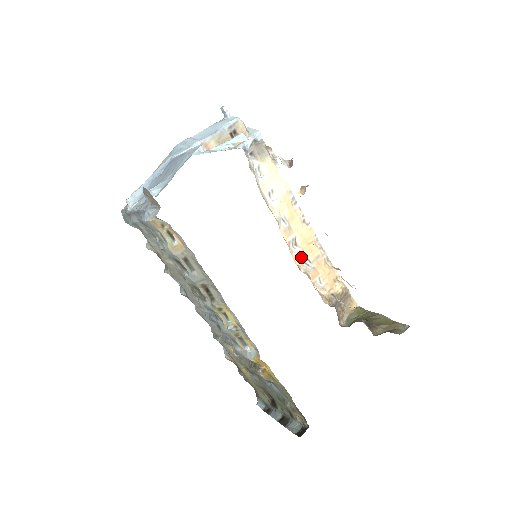
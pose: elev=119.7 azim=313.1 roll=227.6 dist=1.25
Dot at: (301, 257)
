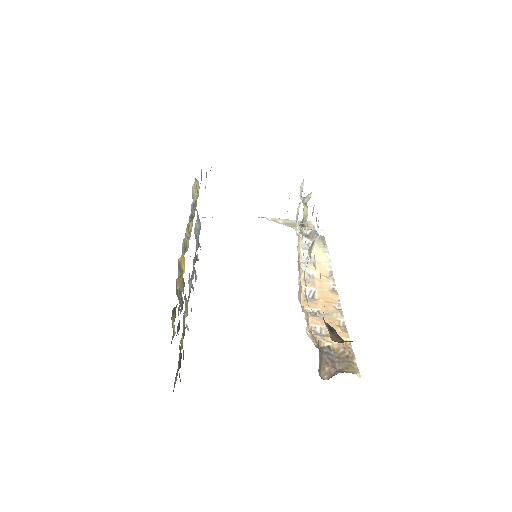
Dot at: (311, 305)
